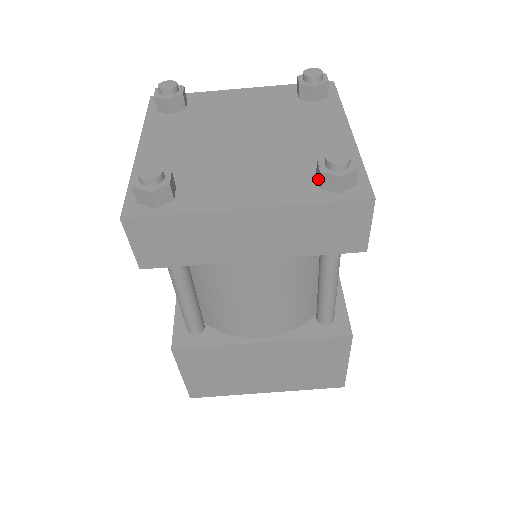
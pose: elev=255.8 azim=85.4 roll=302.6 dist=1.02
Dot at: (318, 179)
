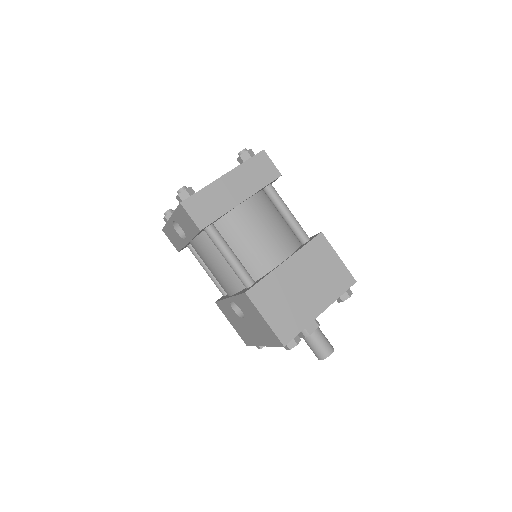
Dot at: (242, 162)
